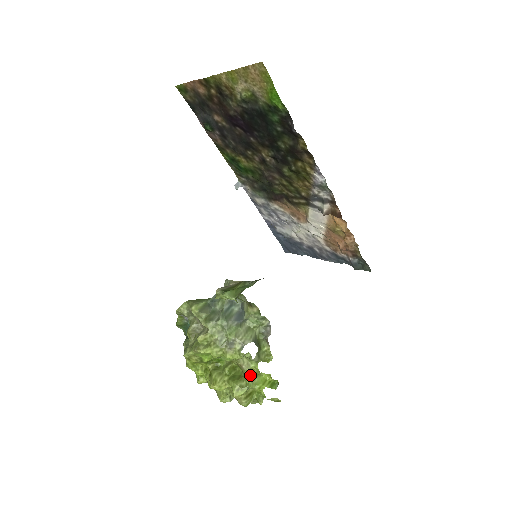
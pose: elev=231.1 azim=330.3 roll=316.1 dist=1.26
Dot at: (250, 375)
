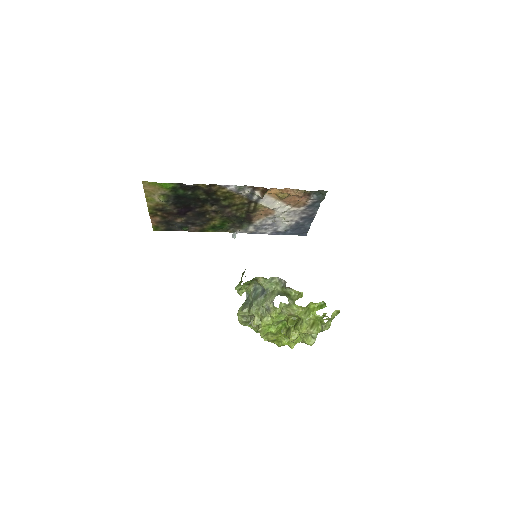
Dot at: (299, 314)
